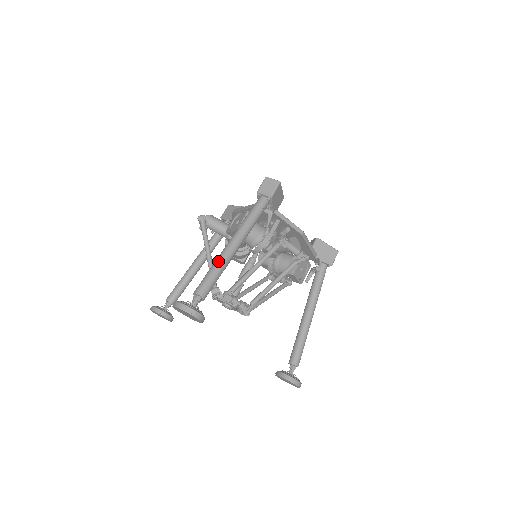
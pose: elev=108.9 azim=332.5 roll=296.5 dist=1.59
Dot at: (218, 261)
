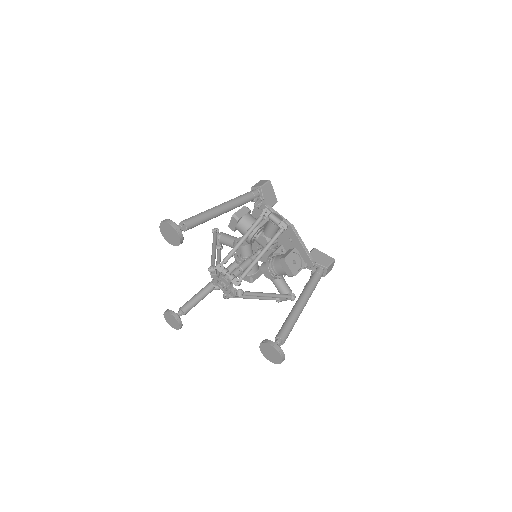
Dot at: (206, 210)
